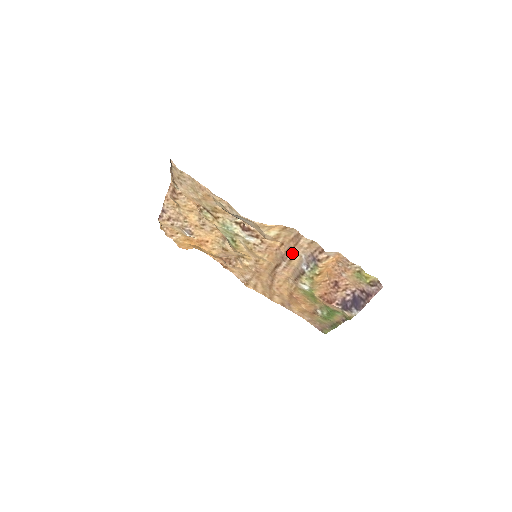
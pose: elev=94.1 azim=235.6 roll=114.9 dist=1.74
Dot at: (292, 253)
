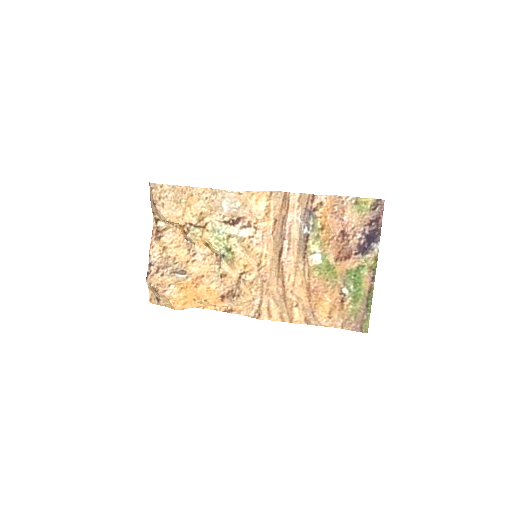
Dot at: (288, 222)
